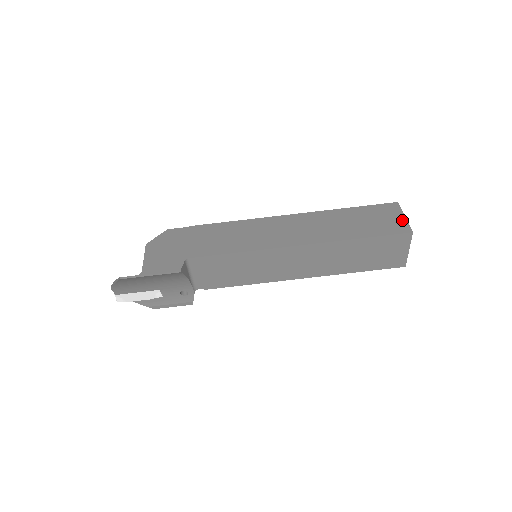
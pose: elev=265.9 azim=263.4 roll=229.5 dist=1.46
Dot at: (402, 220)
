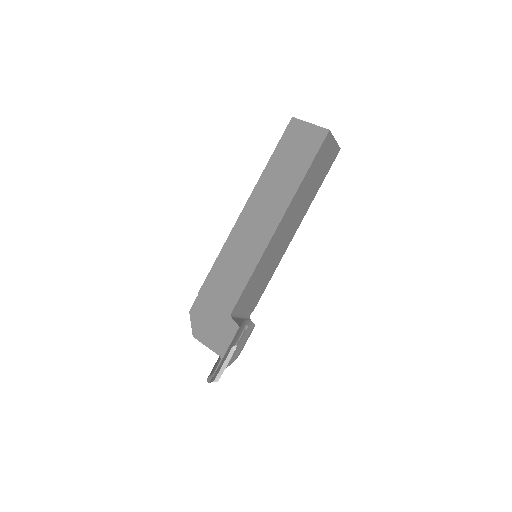
Dot at: (312, 128)
